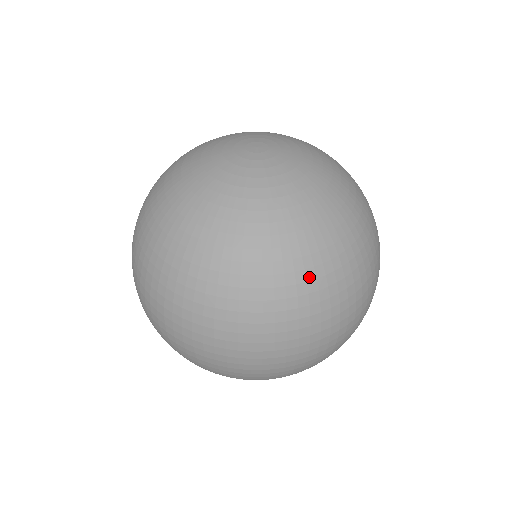
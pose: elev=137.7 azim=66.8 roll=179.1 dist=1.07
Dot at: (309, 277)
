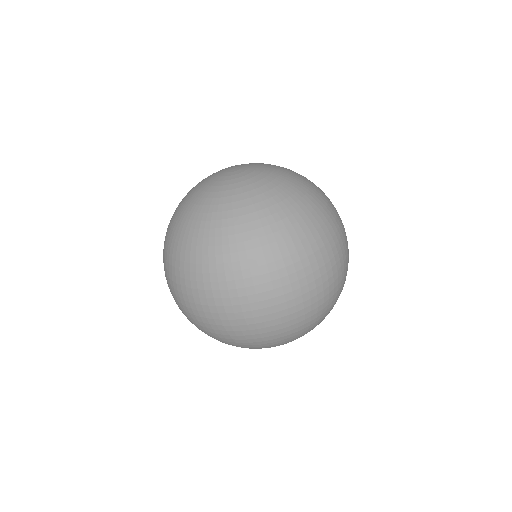
Dot at: (248, 247)
